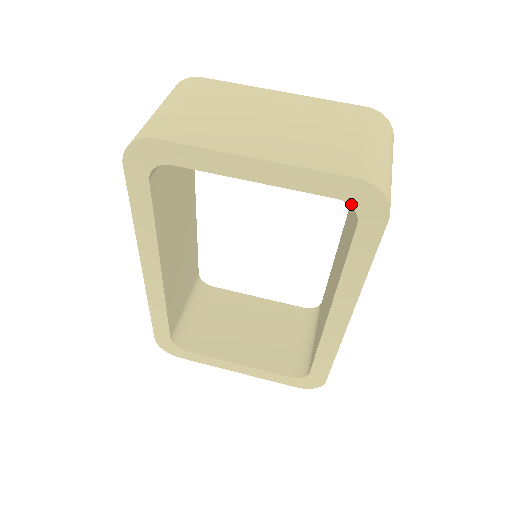
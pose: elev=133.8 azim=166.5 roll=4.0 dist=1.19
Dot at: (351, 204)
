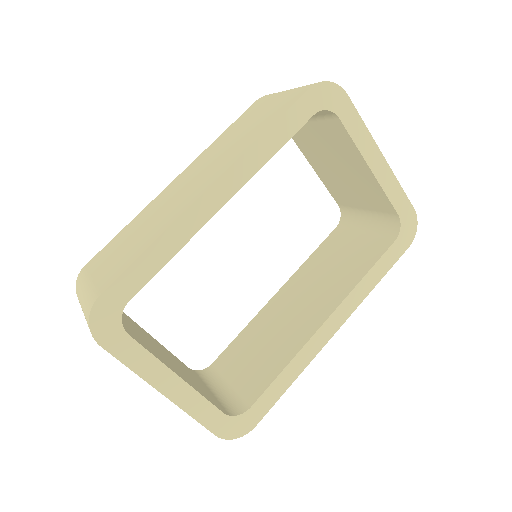
Dot at: (401, 224)
